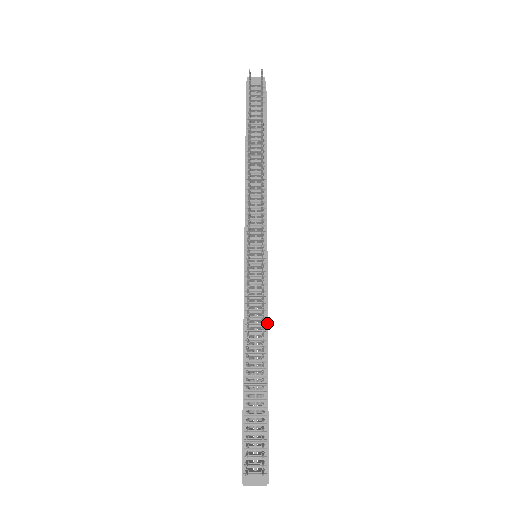
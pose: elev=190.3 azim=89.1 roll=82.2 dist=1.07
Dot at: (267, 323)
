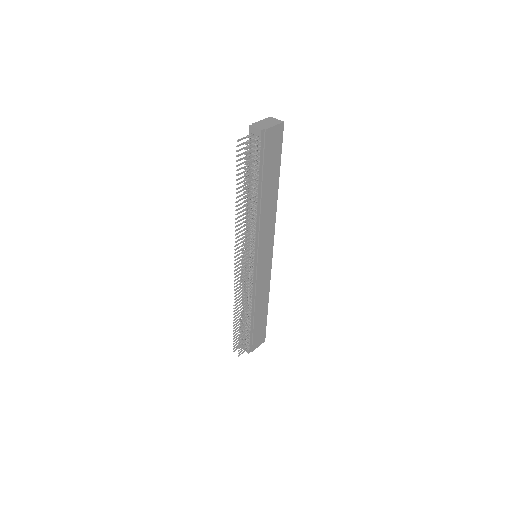
Dot at: (255, 296)
